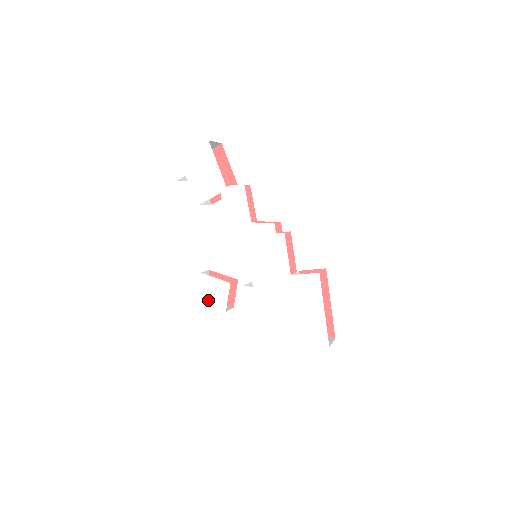
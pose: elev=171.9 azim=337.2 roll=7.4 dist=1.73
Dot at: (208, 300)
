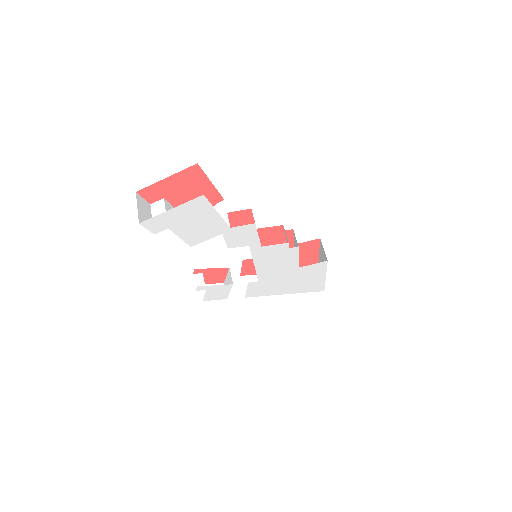
Dot at: (207, 298)
